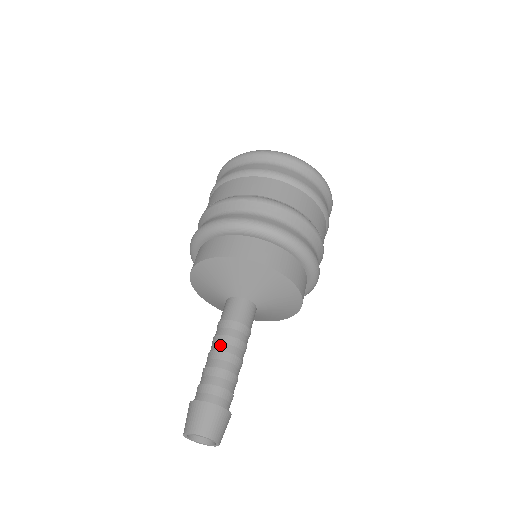
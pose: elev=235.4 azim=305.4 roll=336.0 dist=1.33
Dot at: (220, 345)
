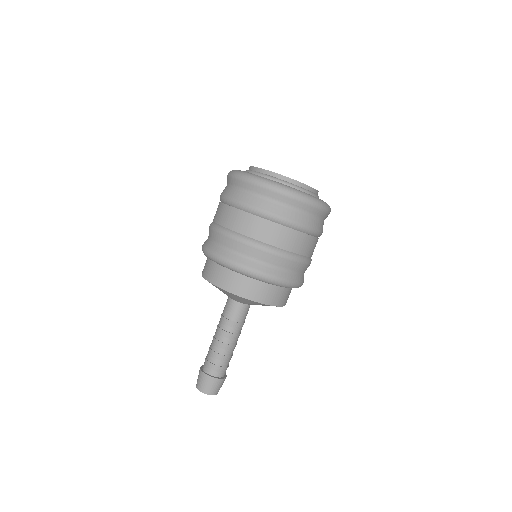
Dot at: (224, 339)
